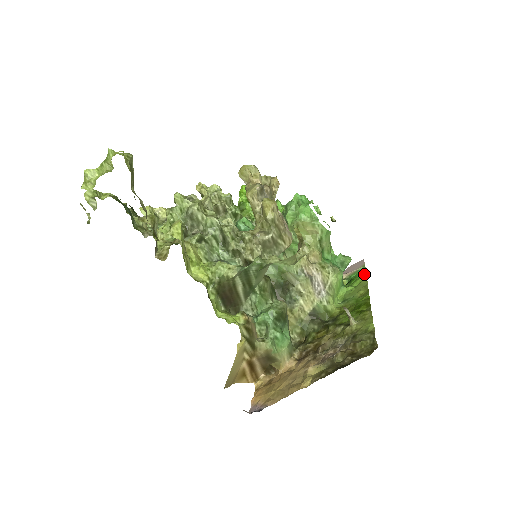
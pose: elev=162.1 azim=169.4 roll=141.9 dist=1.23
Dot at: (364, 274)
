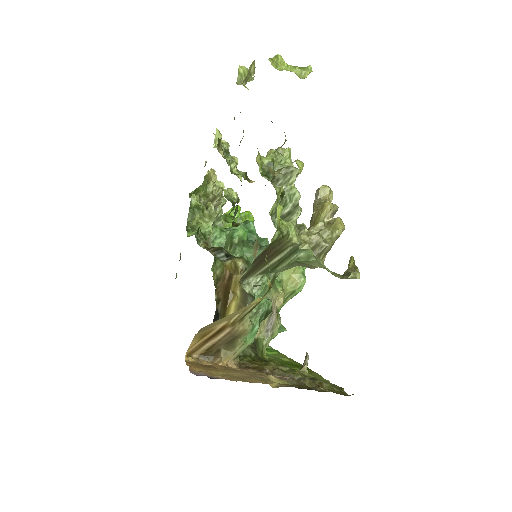
Dot at: (278, 351)
